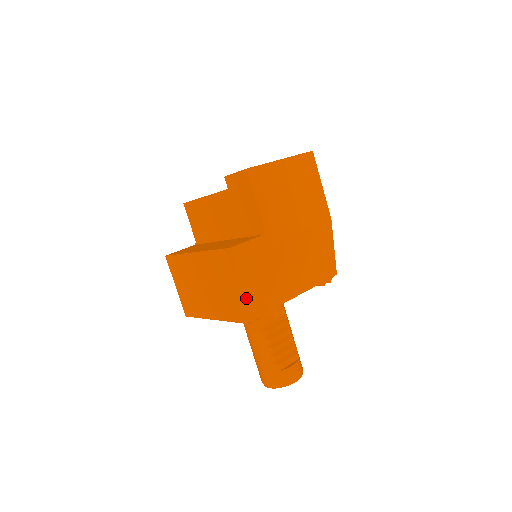
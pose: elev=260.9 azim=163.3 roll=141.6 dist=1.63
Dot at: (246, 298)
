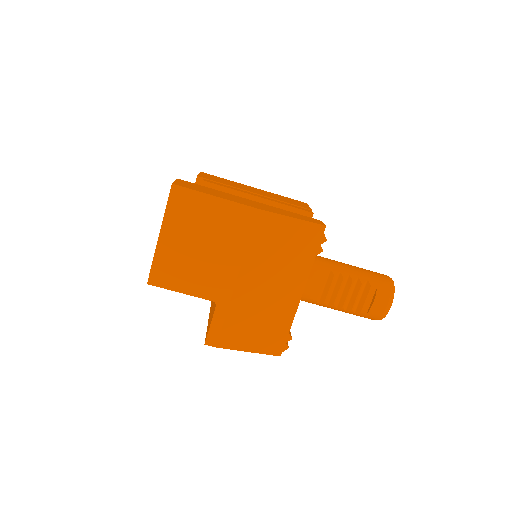
Dot at: (259, 347)
